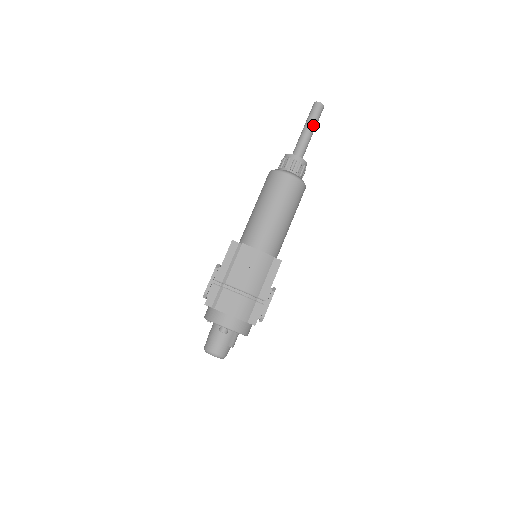
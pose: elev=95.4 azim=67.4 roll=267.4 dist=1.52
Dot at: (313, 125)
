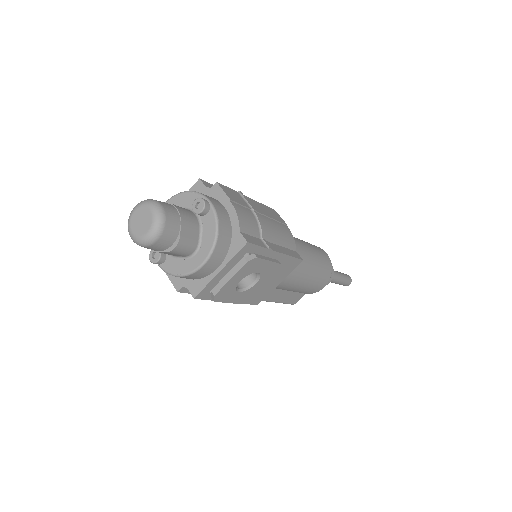
Dot at: (342, 276)
